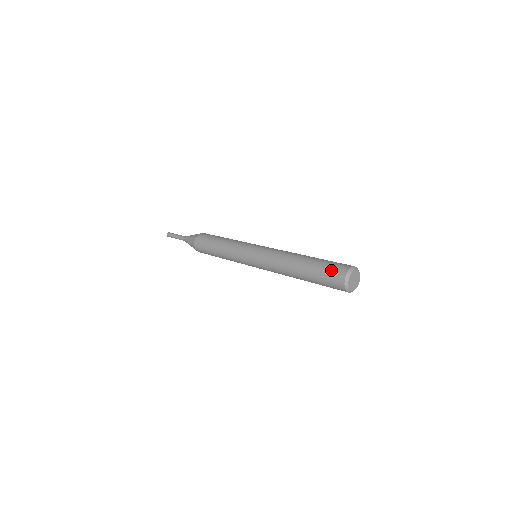
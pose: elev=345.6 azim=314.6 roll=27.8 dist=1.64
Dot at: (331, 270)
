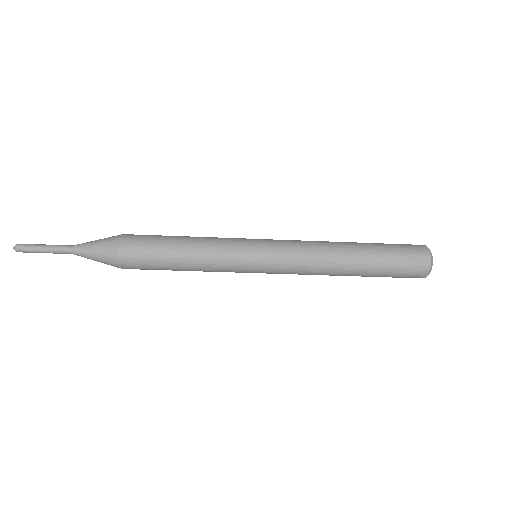
Dot at: (407, 250)
